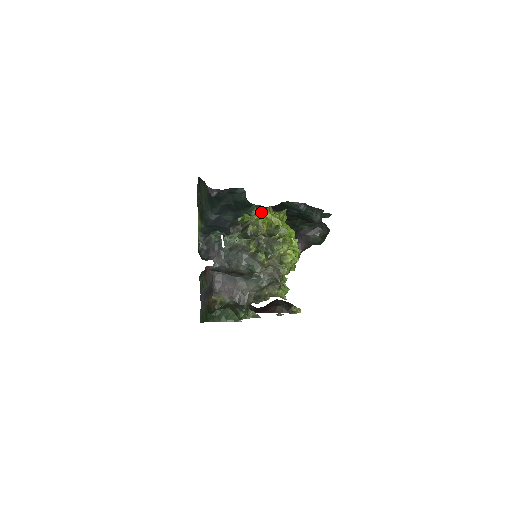
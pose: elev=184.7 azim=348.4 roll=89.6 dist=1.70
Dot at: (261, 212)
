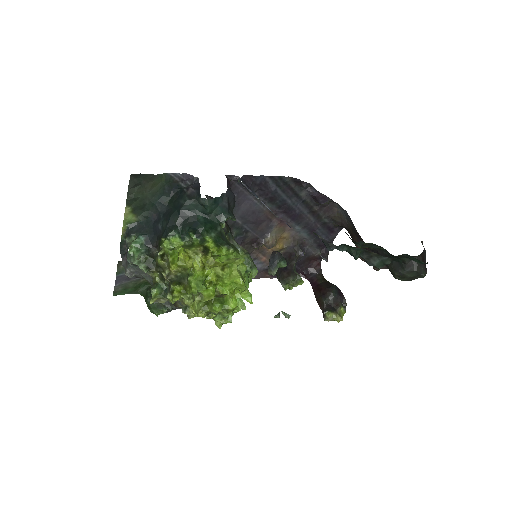
Dot at: (182, 249)
